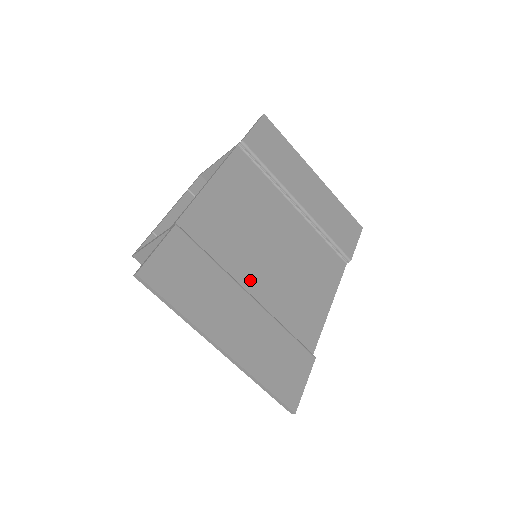
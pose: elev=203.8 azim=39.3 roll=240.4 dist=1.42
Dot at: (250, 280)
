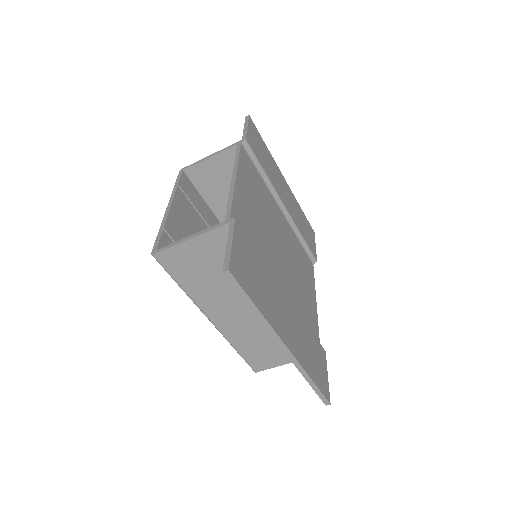
Dot at: (278, 278)
